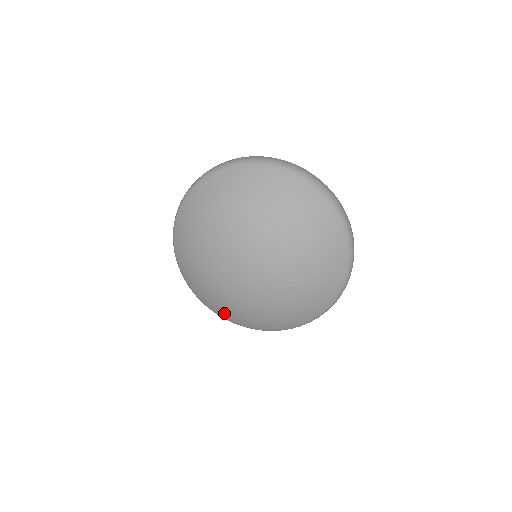
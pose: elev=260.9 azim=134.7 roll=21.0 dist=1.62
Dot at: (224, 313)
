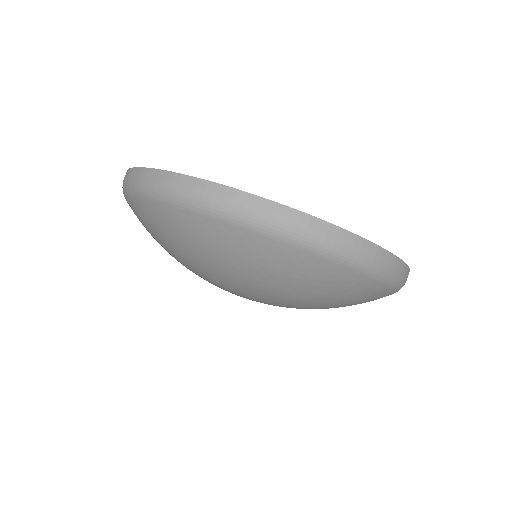
Dot at: occluded
